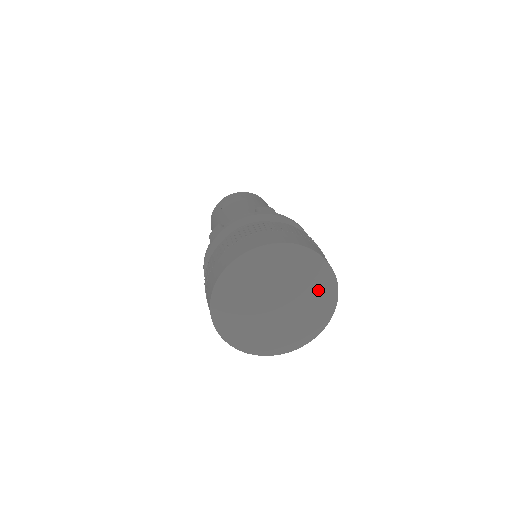
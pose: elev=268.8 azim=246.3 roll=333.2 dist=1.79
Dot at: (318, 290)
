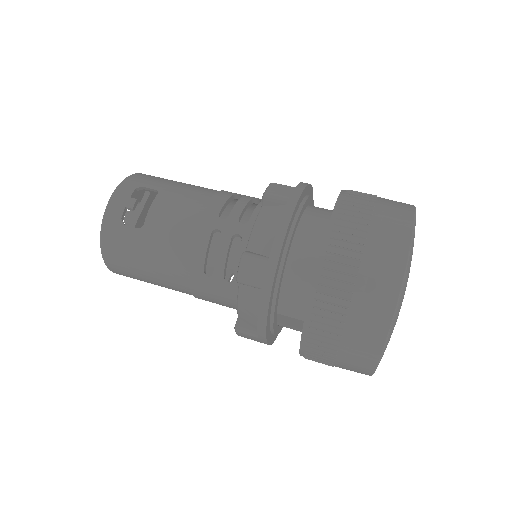
Dot at: occluded
